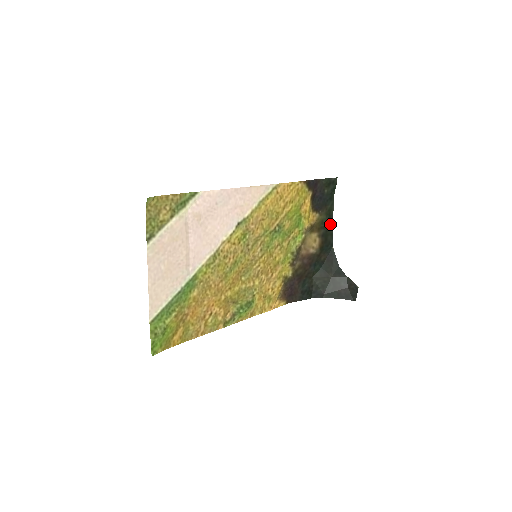
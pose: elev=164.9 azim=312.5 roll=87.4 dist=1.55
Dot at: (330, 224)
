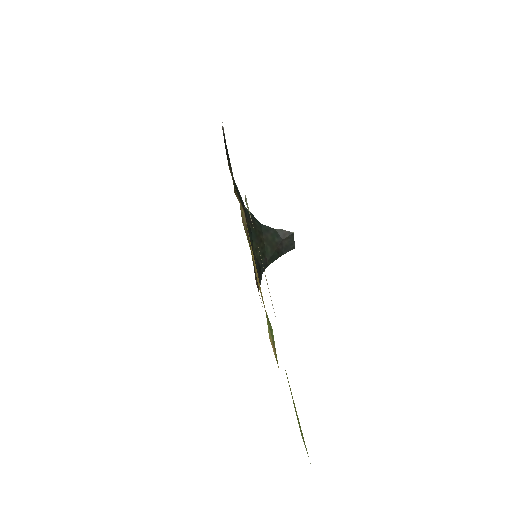
Dot at: (234, 181)
